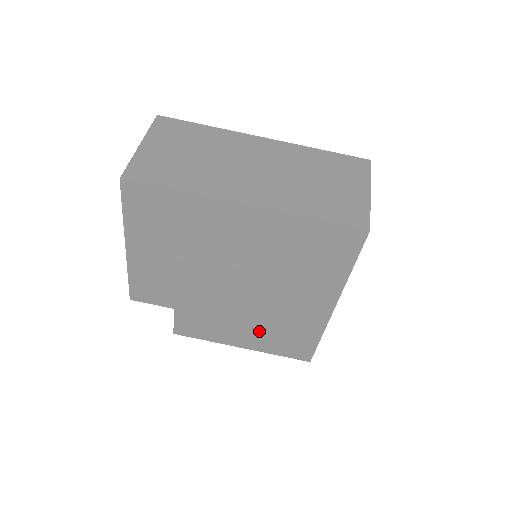
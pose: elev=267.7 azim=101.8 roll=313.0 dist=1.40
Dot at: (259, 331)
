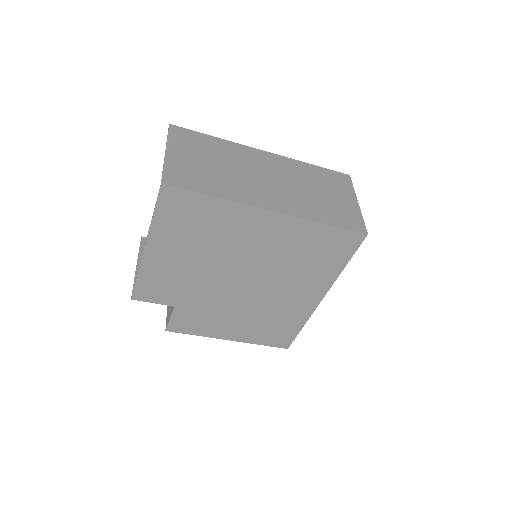
Dot at: (250, 323)
